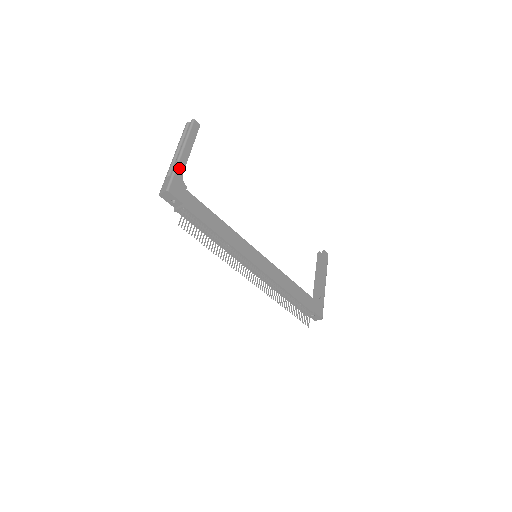
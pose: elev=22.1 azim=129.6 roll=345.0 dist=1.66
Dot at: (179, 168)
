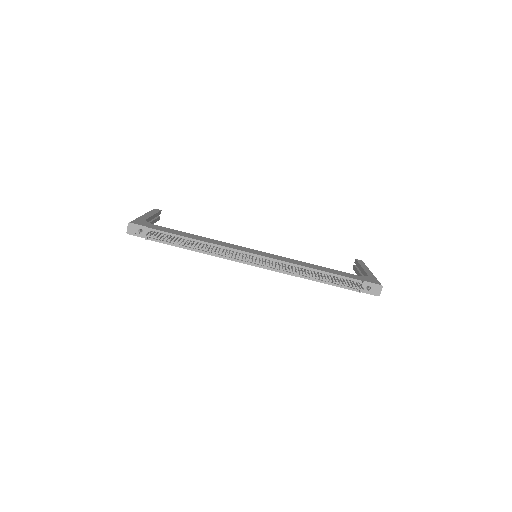
Dot at: (141, 218)
